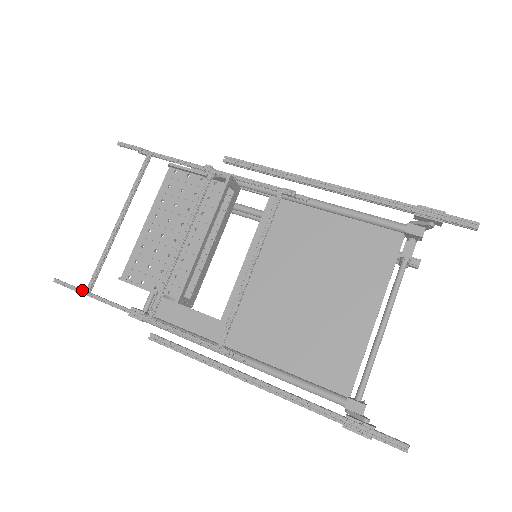
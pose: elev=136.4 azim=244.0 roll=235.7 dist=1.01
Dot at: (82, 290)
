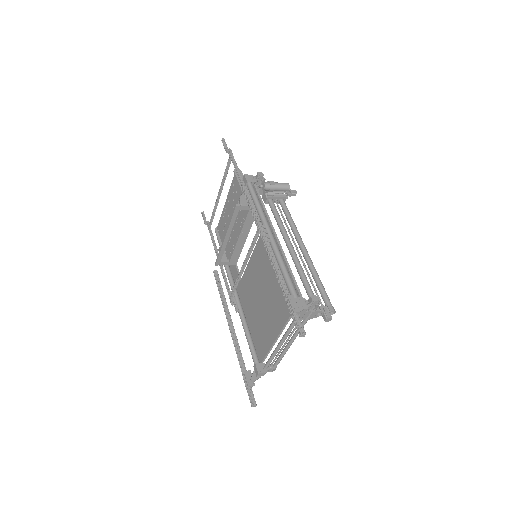
Dot at: (208, 225)
